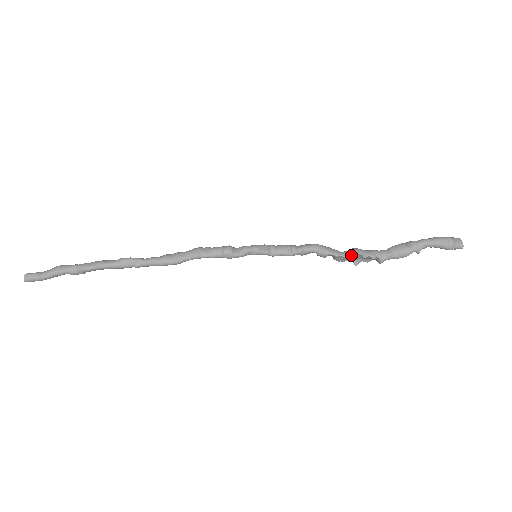
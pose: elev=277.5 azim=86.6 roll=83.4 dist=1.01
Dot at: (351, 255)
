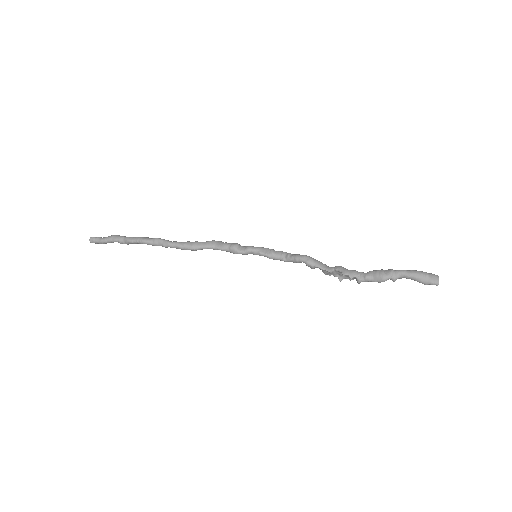
Dot at: (335, 271)
